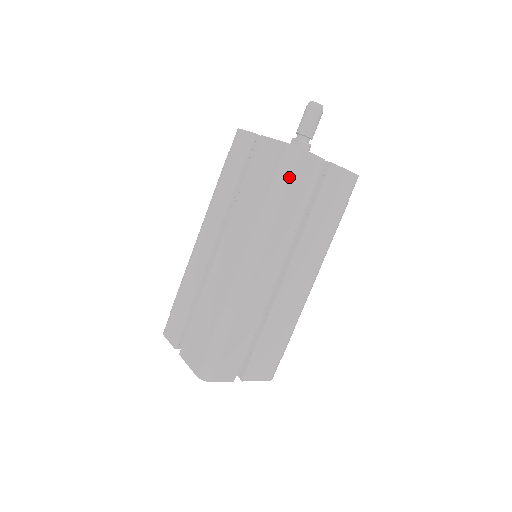
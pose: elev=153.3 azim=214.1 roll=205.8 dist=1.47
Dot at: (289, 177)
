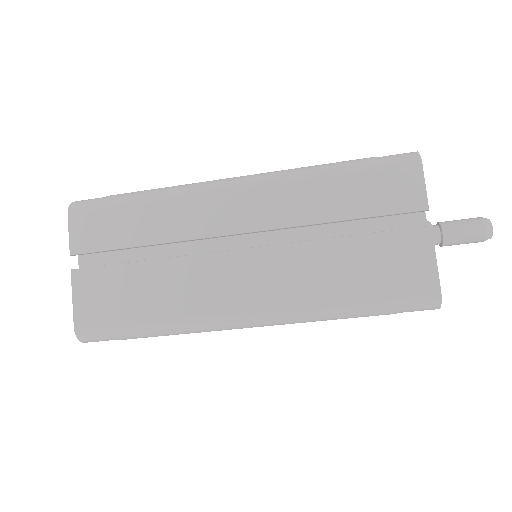
Dot at: (395, 313)
